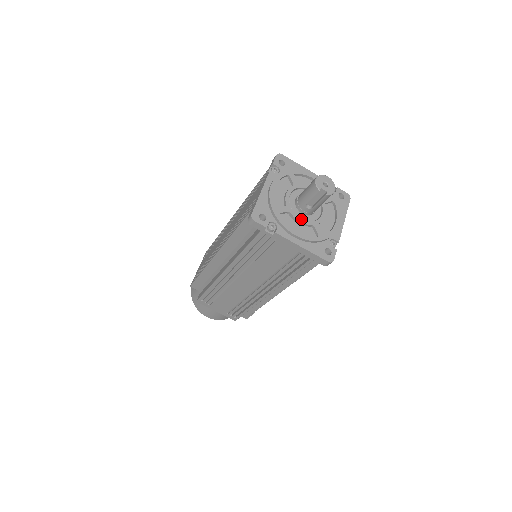
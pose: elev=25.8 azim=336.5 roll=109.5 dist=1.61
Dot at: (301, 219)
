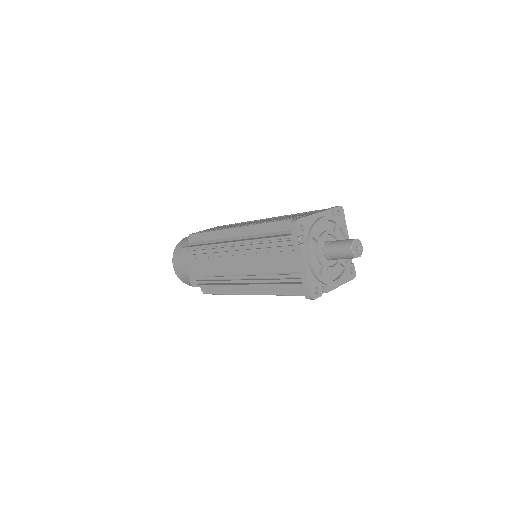
Dot at: (334, 267)
